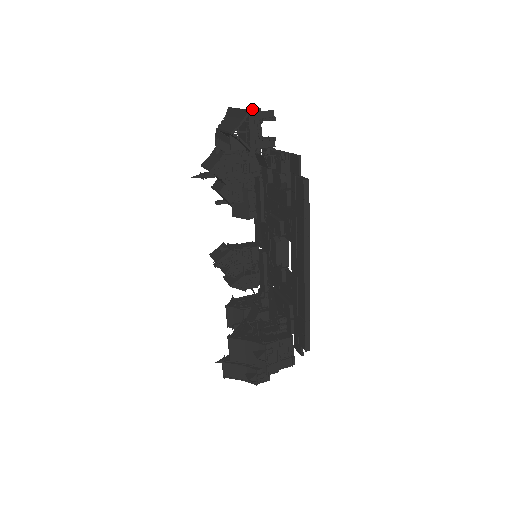
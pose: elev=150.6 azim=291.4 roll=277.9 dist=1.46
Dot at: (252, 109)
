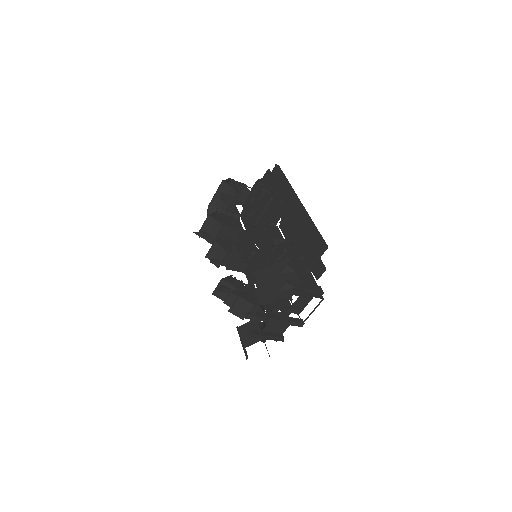
Dot at: occluded
